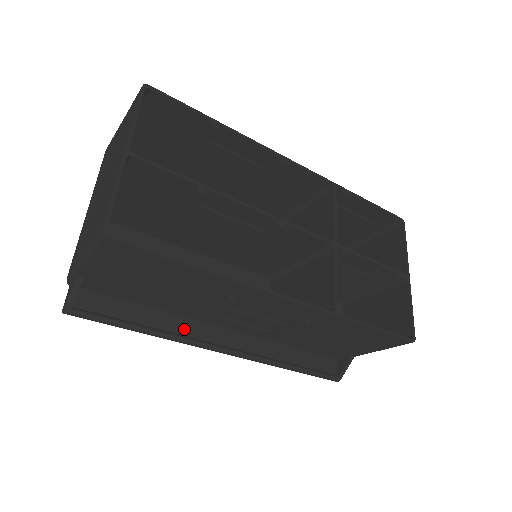
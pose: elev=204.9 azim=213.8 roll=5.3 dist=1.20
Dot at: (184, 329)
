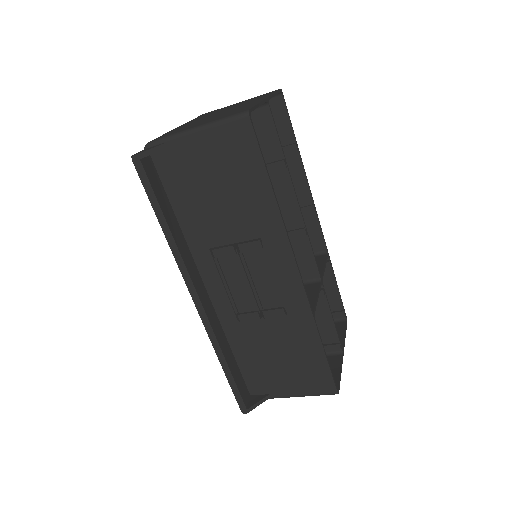
Dot at: (186, 256)
